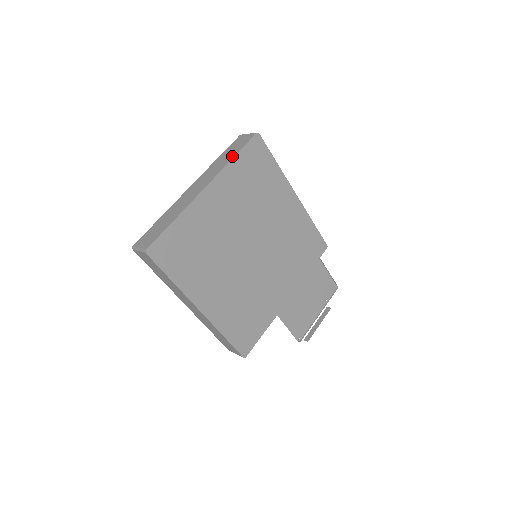
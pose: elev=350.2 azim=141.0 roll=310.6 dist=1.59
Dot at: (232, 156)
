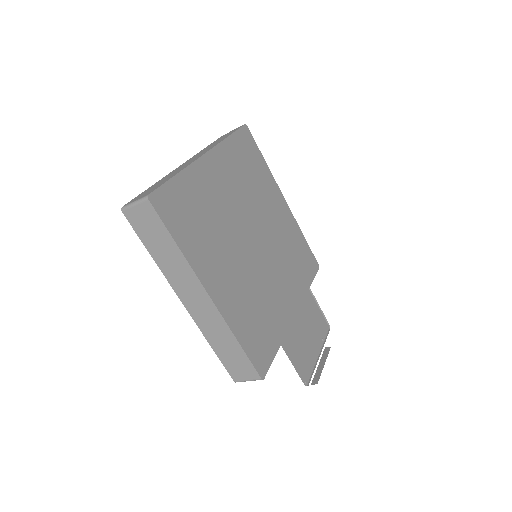
Dot at: (225, 137)
